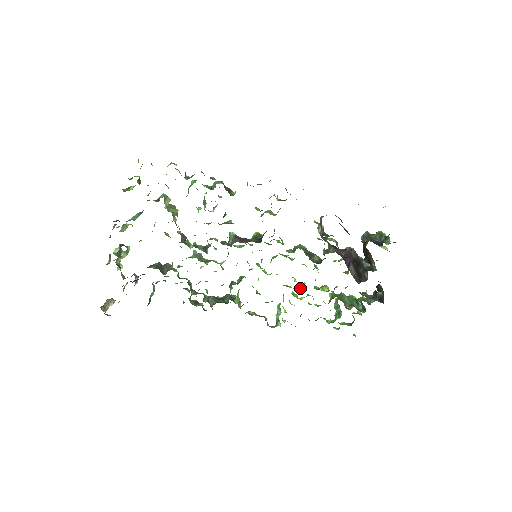
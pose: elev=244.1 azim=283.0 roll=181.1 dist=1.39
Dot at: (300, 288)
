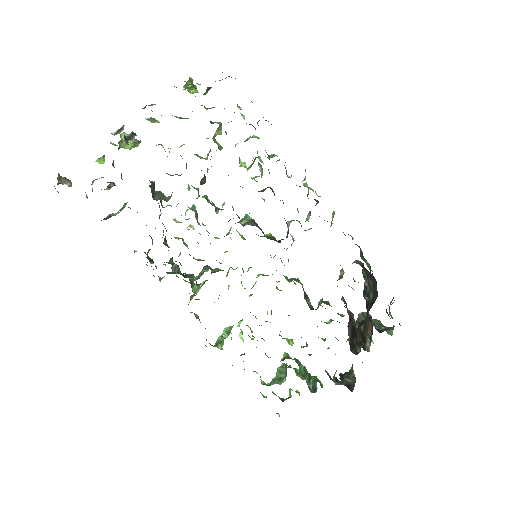
Dot at: occluded
